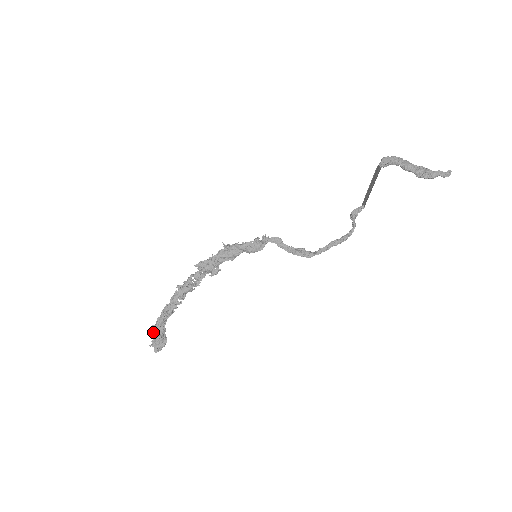
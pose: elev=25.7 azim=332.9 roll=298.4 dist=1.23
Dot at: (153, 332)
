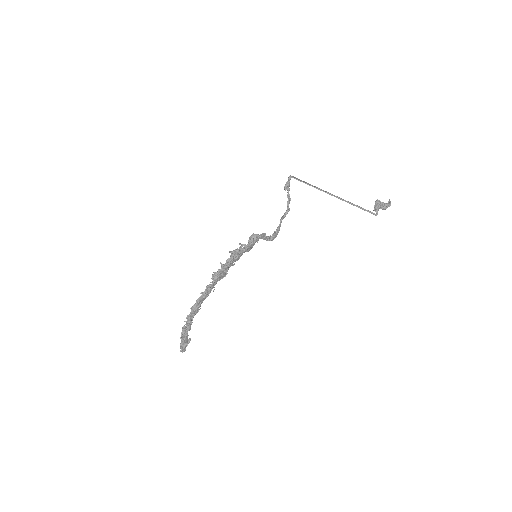
Dot at: (185, 342)
